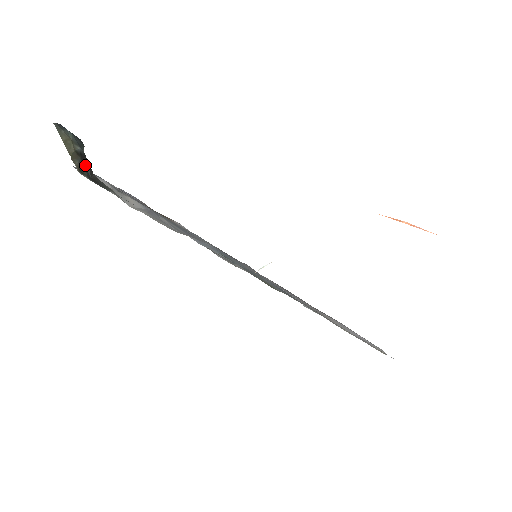
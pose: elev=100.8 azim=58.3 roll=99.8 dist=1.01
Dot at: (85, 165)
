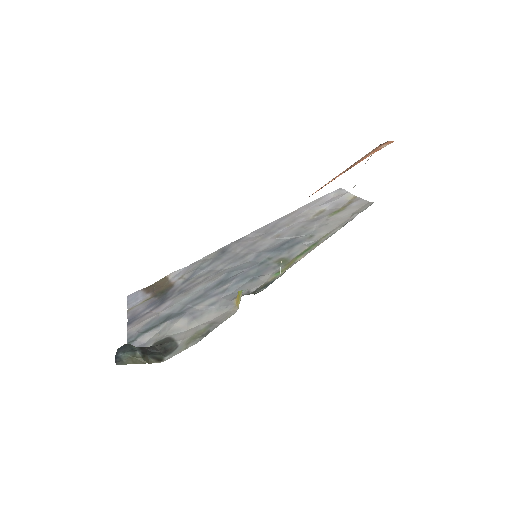
Dot at: (150, 352)
